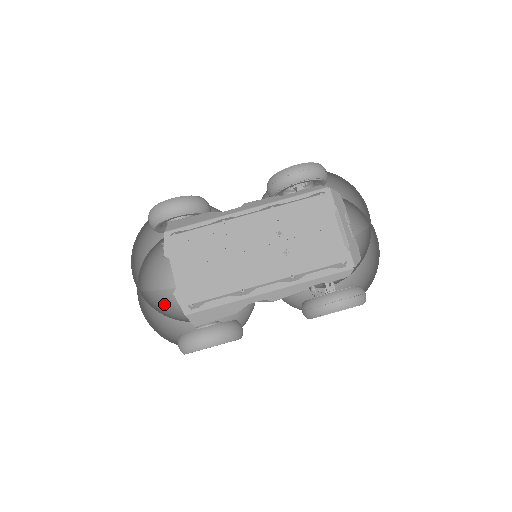
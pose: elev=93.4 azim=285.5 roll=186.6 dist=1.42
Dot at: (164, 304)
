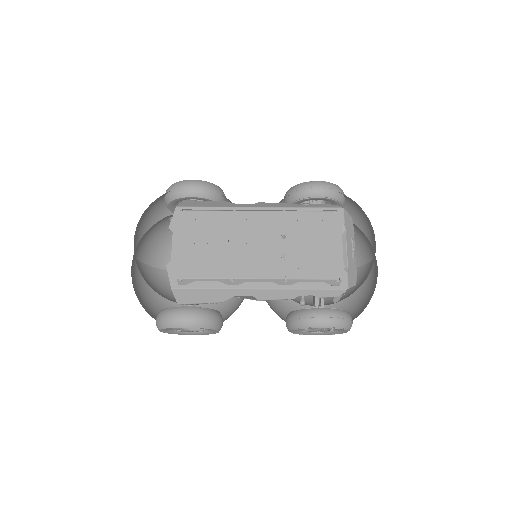
Dot at: (155, 281)
